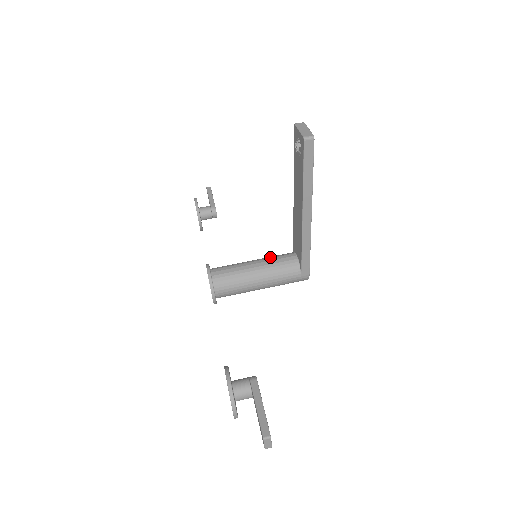
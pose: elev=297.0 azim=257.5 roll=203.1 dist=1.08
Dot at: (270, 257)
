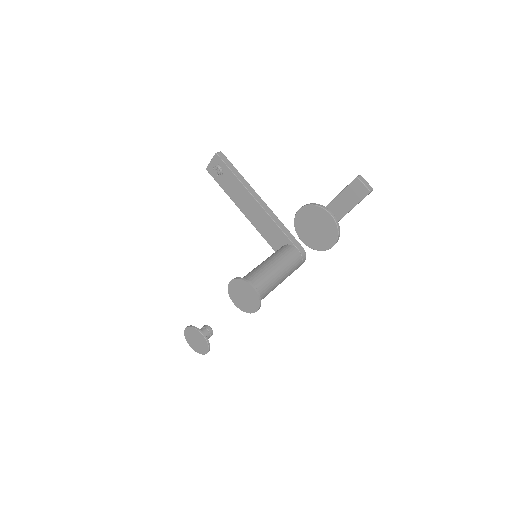
Dot at: occluded
